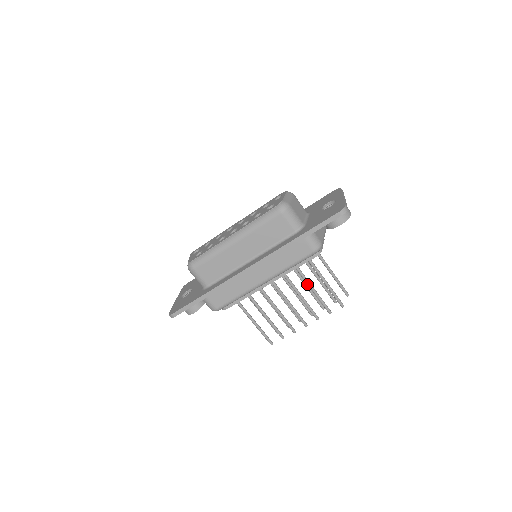
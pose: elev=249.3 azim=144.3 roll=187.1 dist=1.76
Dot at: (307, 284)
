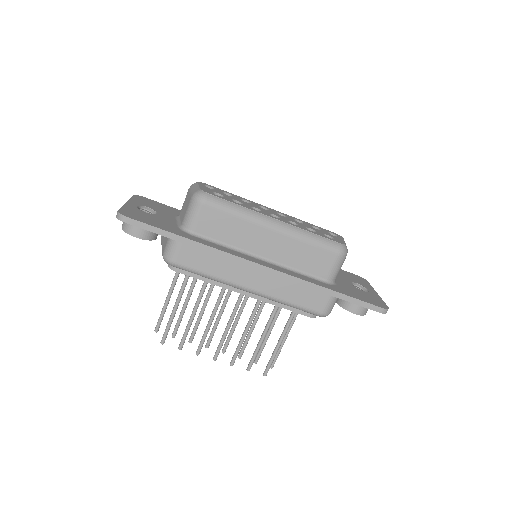
Dot at: (266, 327)
